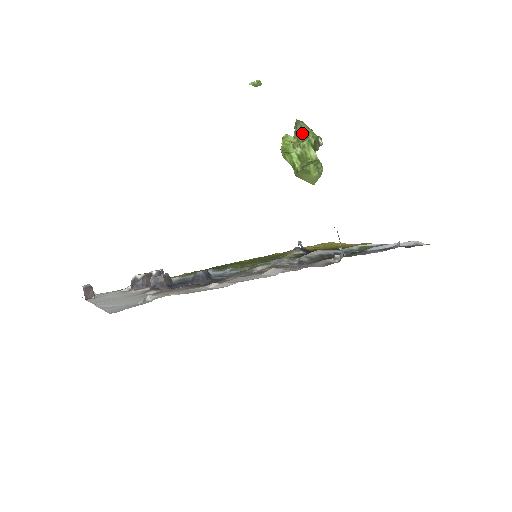
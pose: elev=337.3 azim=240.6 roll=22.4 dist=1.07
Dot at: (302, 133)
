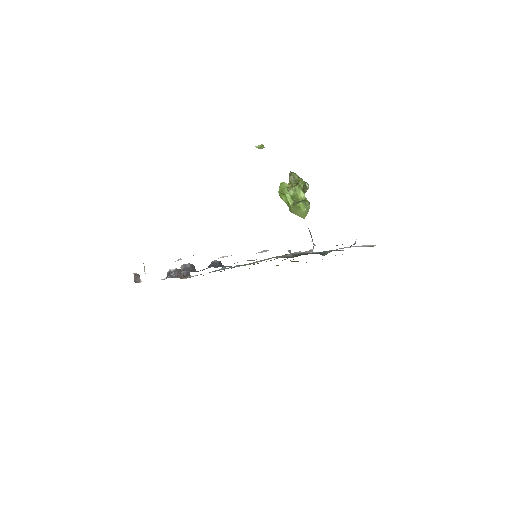
Dot at: (294, 181)
